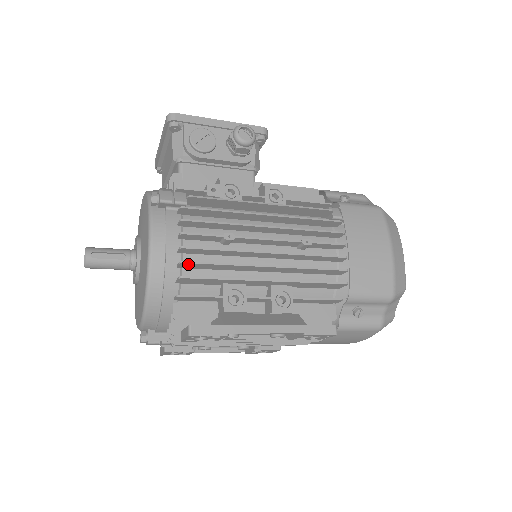
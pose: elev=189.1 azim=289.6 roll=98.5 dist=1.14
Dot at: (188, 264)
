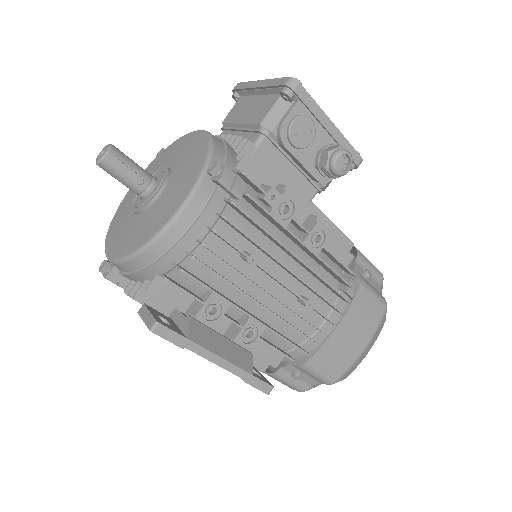
Dot at: (198, 261)
